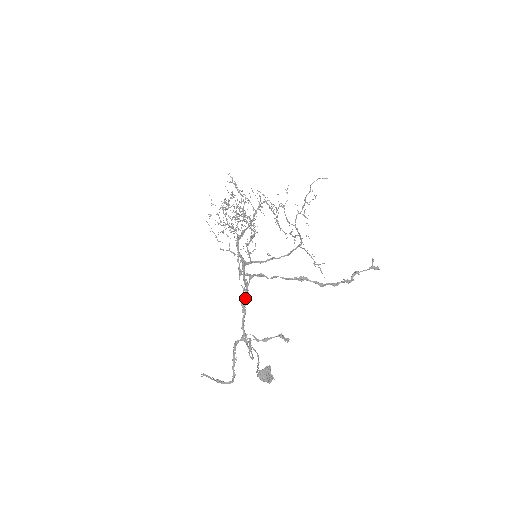
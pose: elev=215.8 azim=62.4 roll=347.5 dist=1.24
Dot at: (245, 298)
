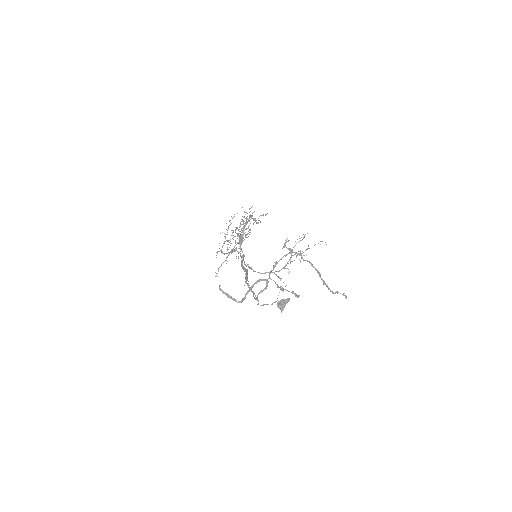
Dot at: occluded
